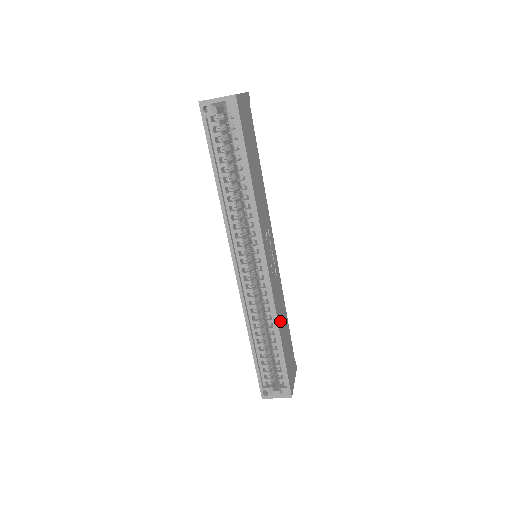
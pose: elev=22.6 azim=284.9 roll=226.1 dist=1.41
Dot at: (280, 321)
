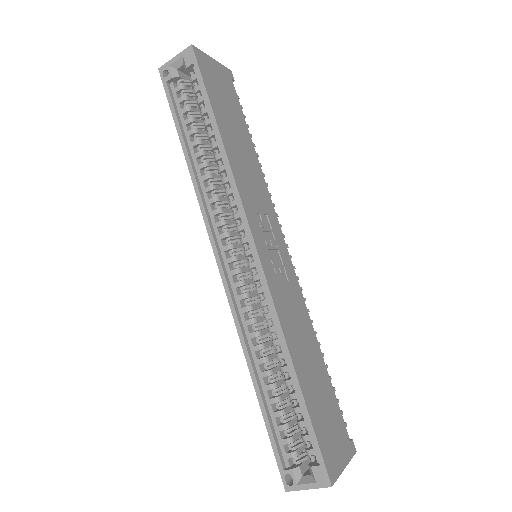
Dot at: (295, 344)
